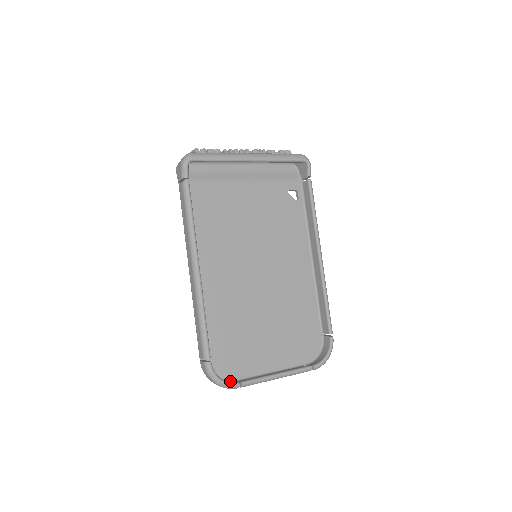
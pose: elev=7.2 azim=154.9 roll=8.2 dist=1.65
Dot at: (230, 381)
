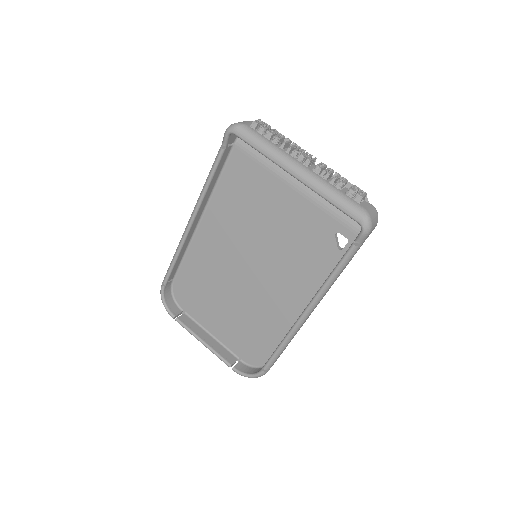
Dot at: (182, 309)
